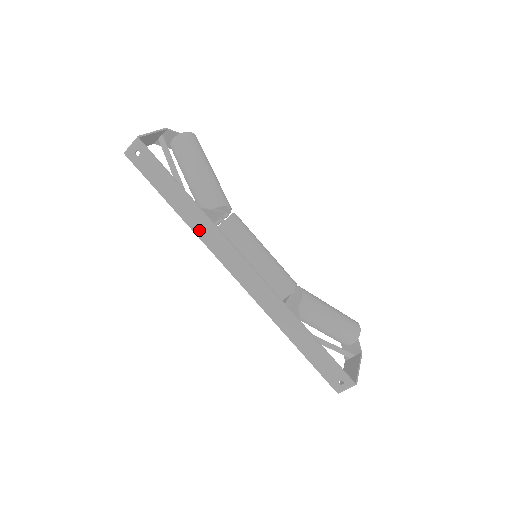
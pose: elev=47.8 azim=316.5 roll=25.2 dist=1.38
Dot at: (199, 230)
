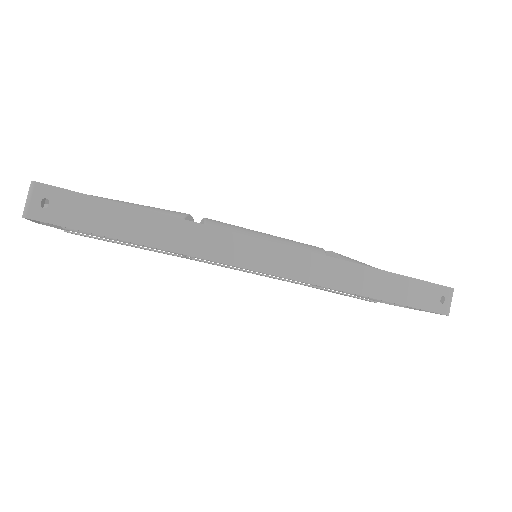
Dot at: (190, 247)
